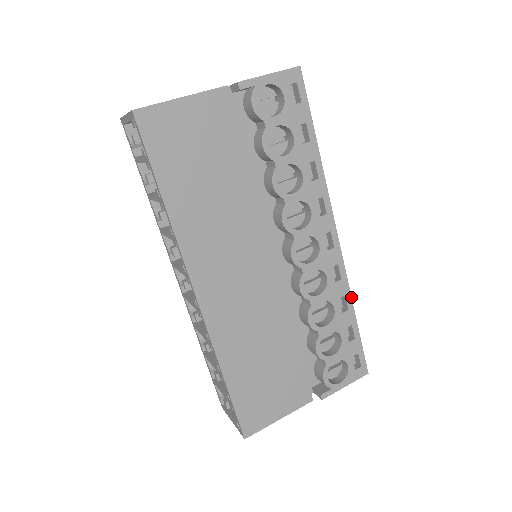
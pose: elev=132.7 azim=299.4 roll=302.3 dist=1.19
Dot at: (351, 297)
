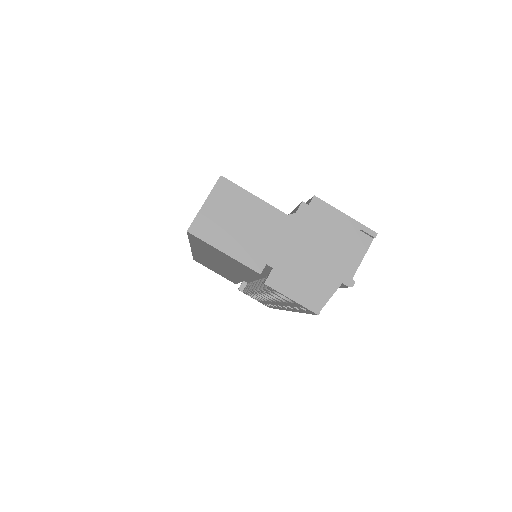
Dot at: (279, 309)
